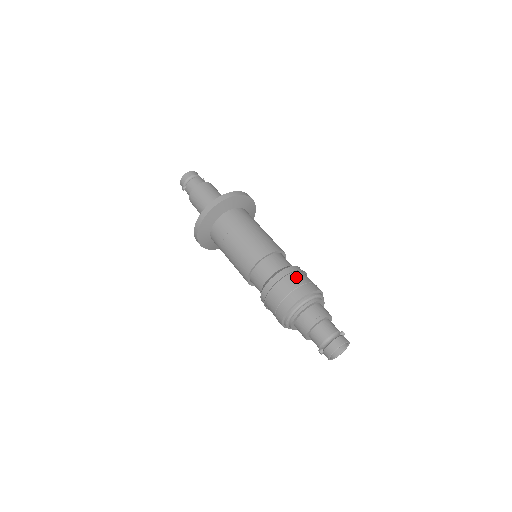
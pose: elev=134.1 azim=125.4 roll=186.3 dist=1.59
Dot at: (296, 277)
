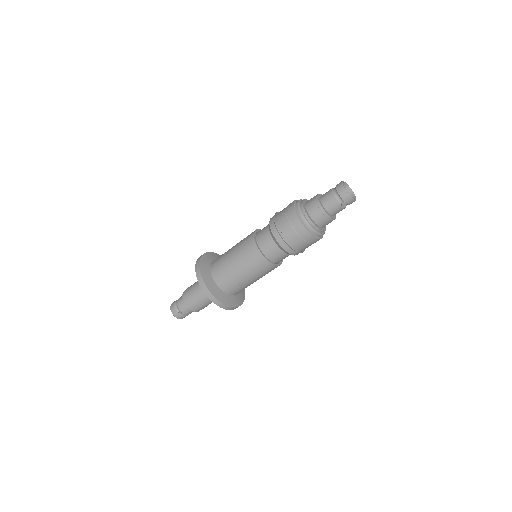
Dot at: (279, 212)
